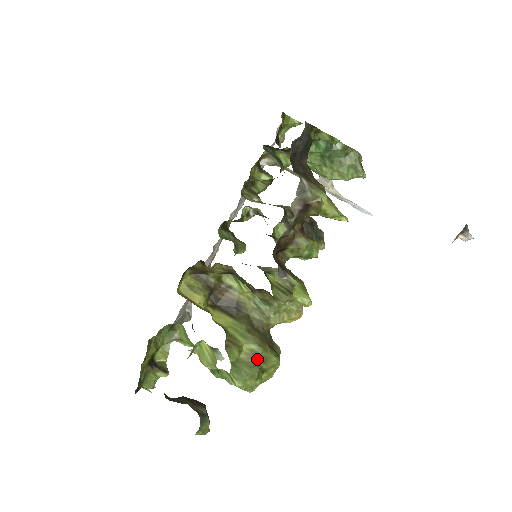
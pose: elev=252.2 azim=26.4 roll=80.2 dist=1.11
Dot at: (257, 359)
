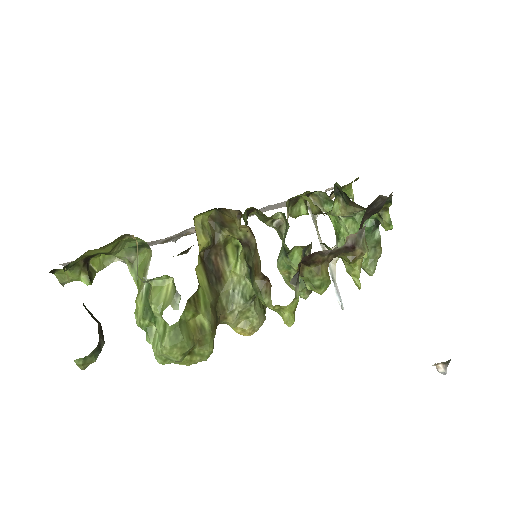
Dot at: (199, 336)
